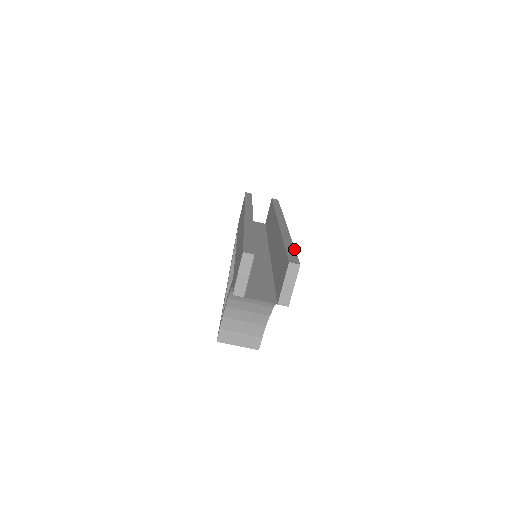
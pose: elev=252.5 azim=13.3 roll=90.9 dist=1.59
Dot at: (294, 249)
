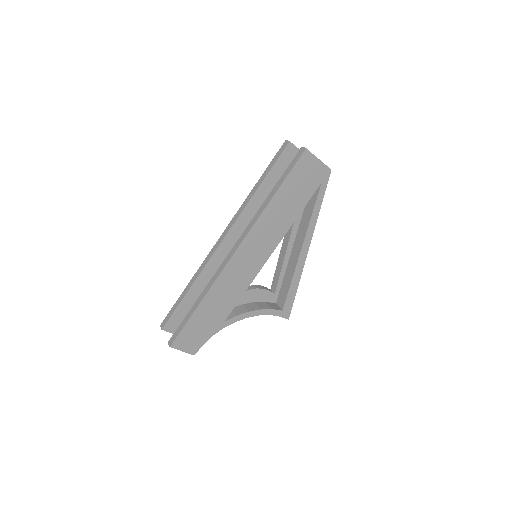
Dot at: (188, 319)
